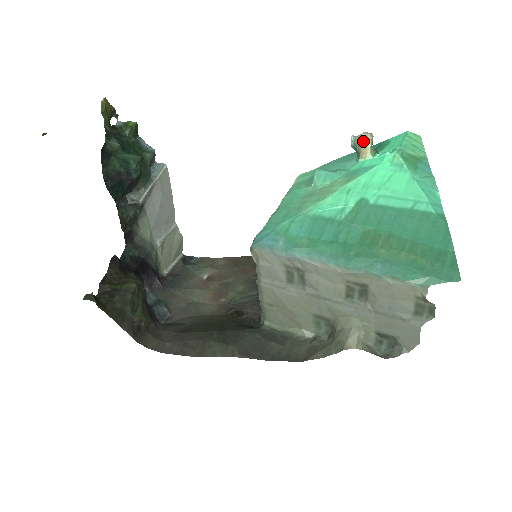
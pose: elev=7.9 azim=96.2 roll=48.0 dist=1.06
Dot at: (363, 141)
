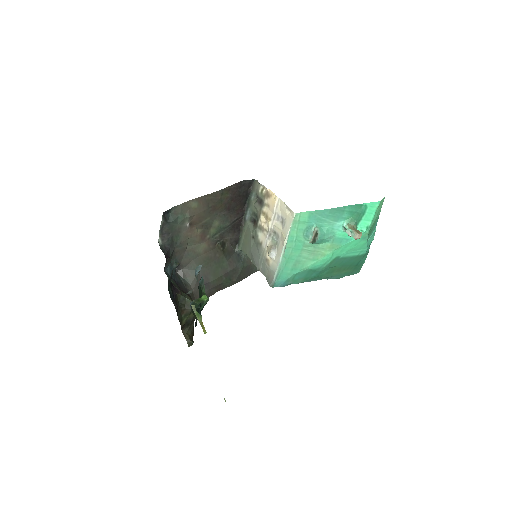
Dot at: (355, 238)
